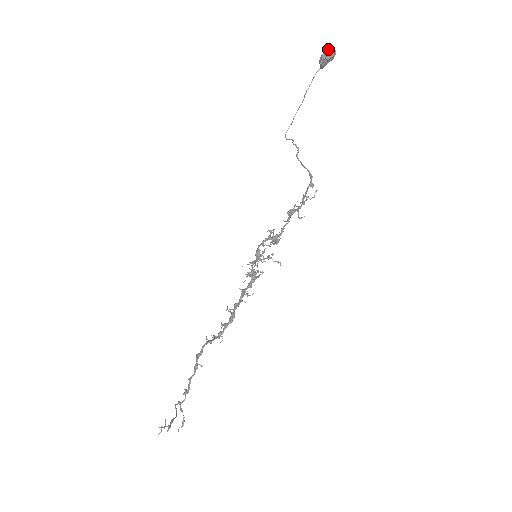
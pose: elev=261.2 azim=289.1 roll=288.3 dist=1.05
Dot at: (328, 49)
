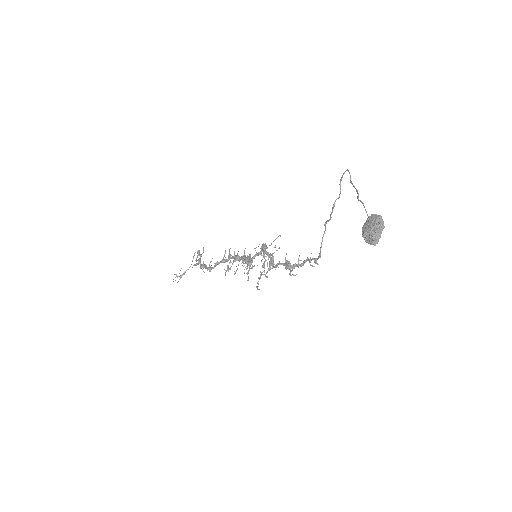
Dot at: (371, 235)
